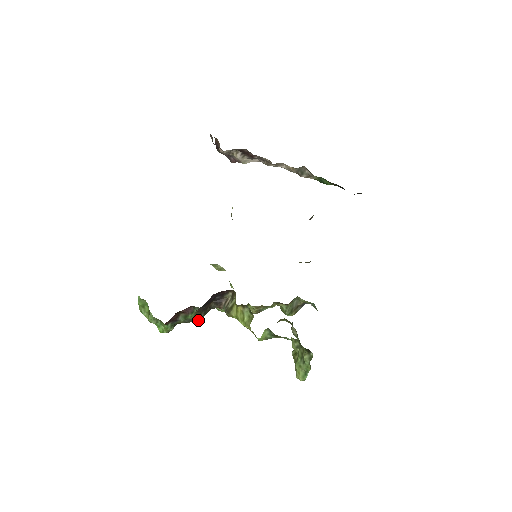
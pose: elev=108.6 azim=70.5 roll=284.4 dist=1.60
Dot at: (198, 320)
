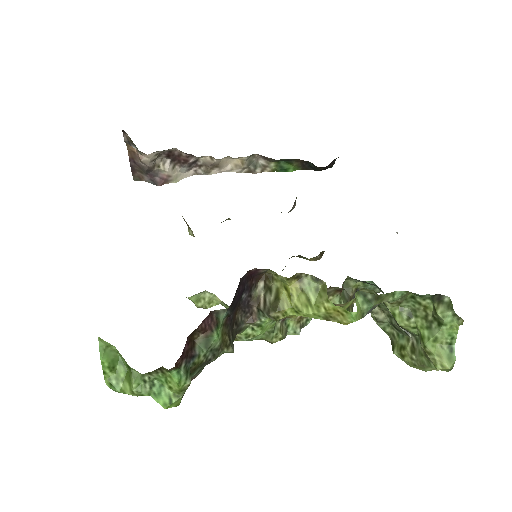
Dot at: (228, 349)
